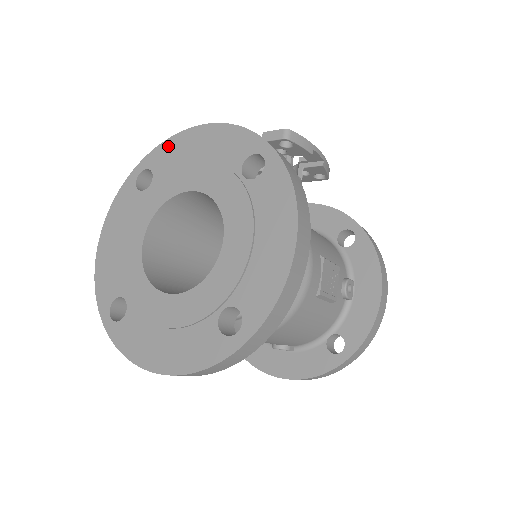
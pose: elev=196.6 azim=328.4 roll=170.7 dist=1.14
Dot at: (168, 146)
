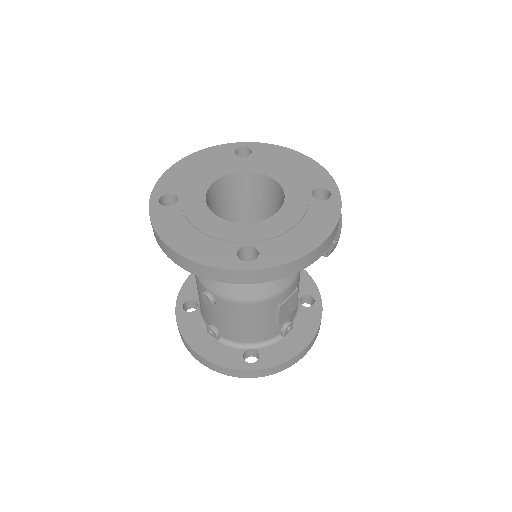
Dot at: (273, 148)
